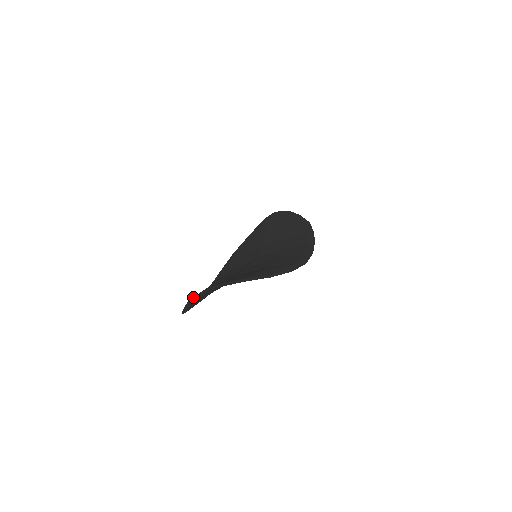
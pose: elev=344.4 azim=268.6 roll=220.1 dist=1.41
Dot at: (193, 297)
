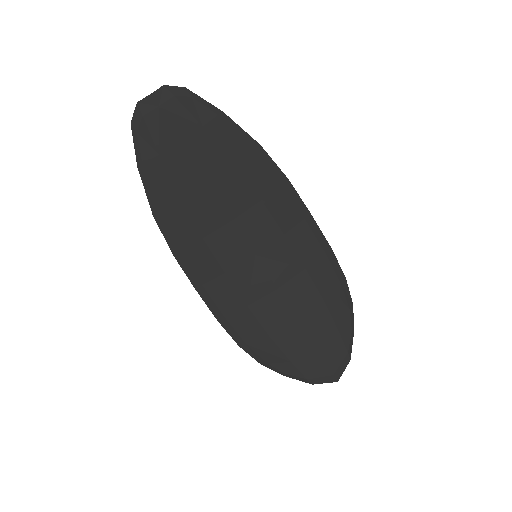
Dot at: (315, 380)
